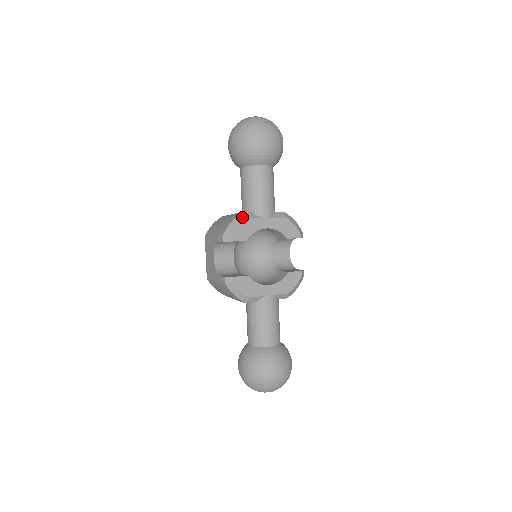
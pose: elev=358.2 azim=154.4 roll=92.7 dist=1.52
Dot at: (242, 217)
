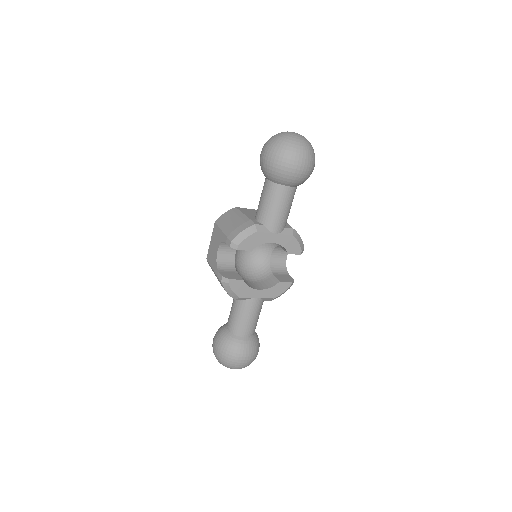
Dot at: (253, 229)
